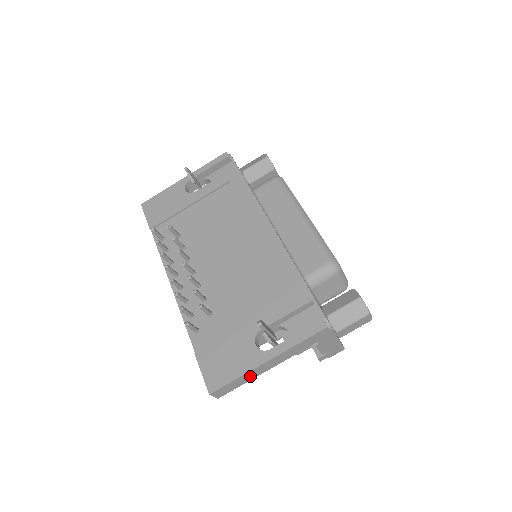
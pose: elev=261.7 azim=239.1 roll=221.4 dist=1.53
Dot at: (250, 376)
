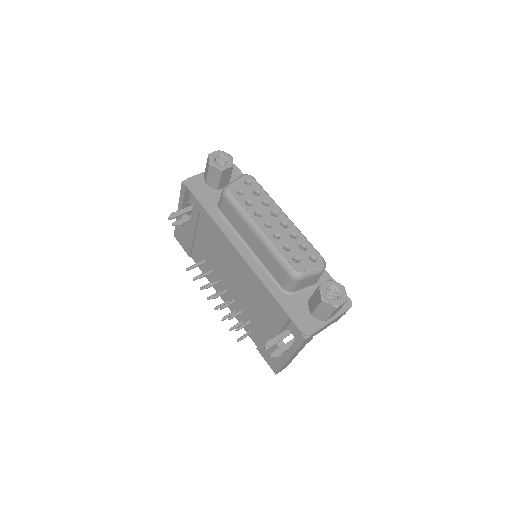
Dot at: (290, 360)
